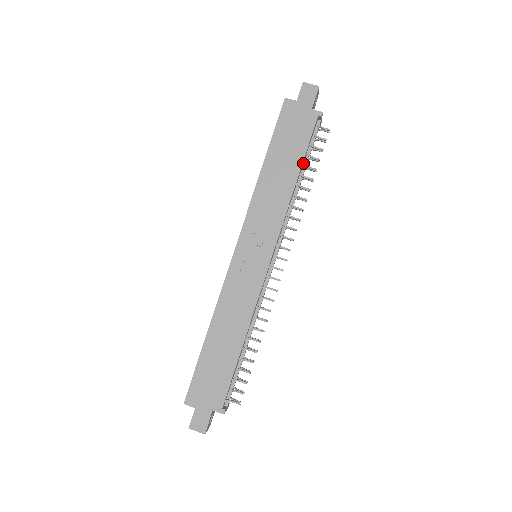
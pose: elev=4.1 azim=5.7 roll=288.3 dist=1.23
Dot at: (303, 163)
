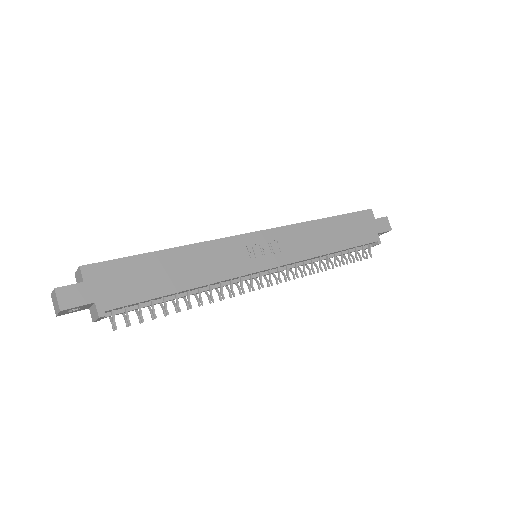
Dot at: (341, 251)
